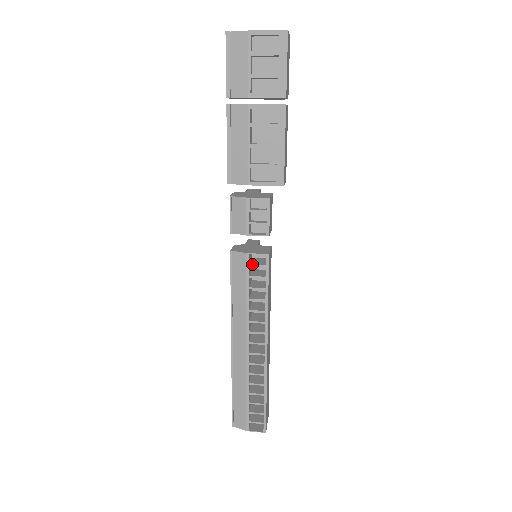
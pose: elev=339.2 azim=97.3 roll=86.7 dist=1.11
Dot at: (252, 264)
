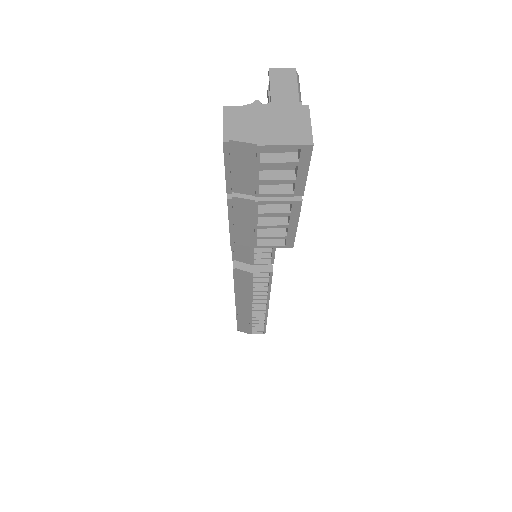
Dot at: (256, 277)
